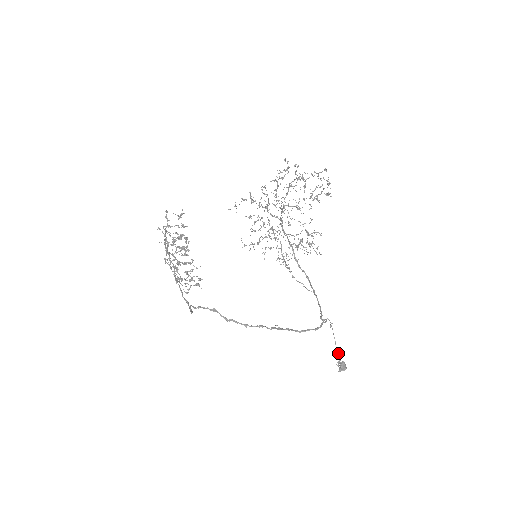
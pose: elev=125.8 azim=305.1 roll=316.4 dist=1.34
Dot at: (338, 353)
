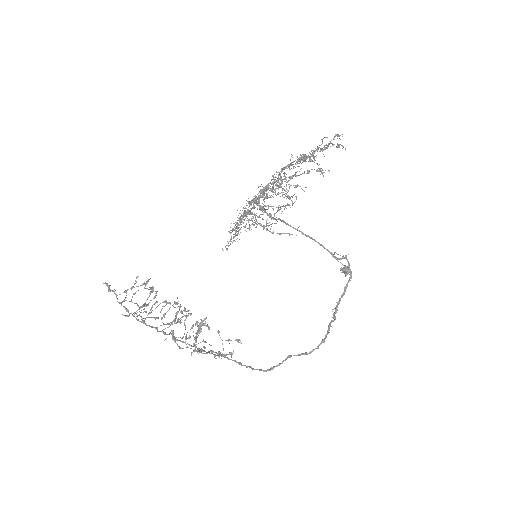
Dot at: occluded
